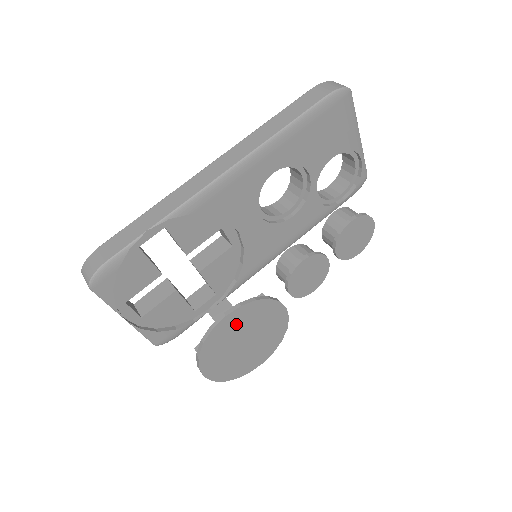
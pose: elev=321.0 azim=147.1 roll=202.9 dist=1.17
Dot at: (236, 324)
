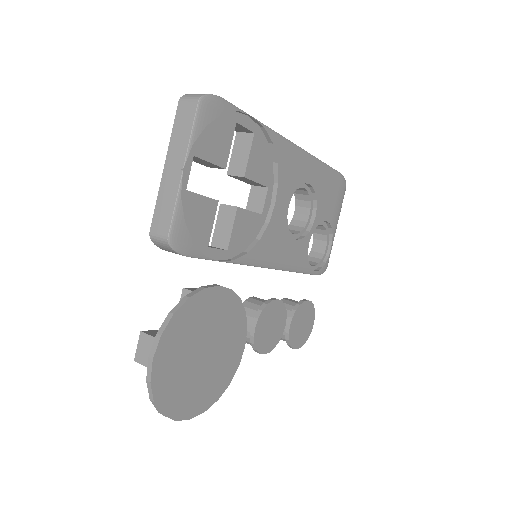
Dot at: (216, 311)
